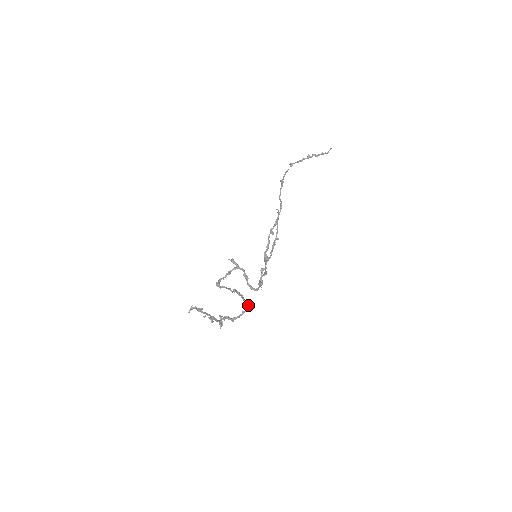
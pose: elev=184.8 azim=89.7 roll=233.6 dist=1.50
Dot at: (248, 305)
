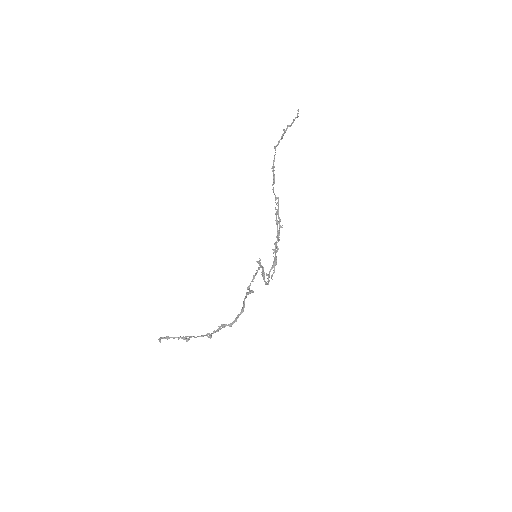
Dot at: (242, 308)
